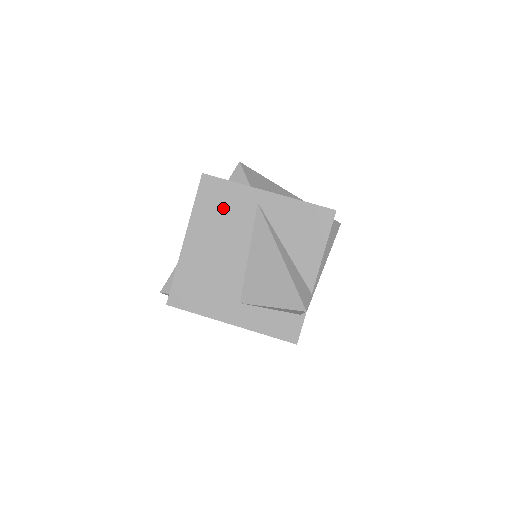
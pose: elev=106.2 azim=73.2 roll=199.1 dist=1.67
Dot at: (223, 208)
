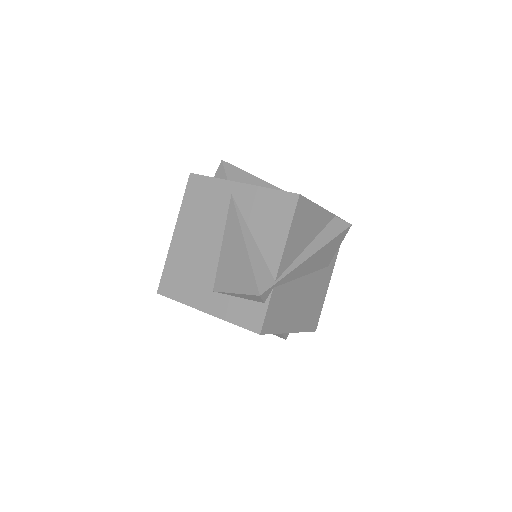
Dot at: (204, 202)
